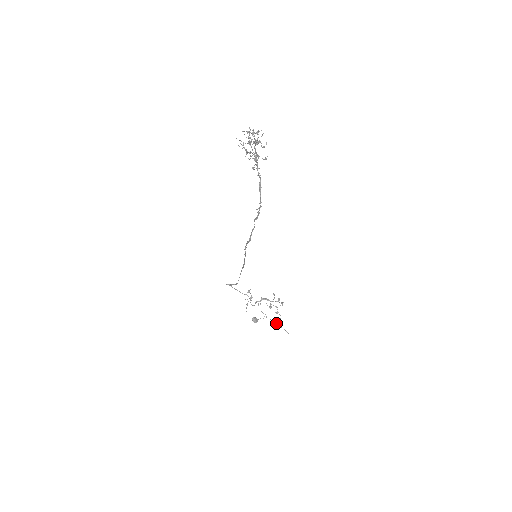
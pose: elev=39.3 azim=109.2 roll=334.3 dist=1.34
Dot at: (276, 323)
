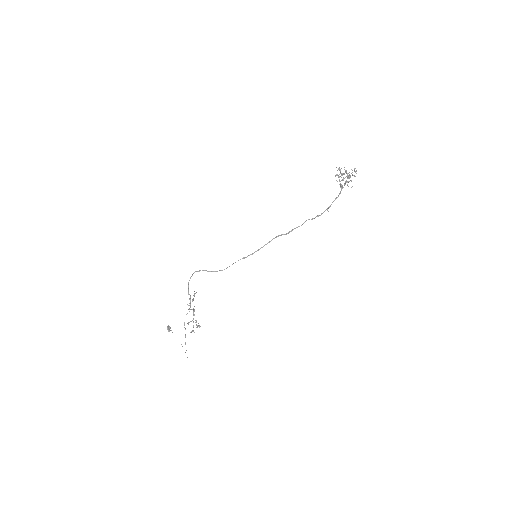
Dot at: occluded
